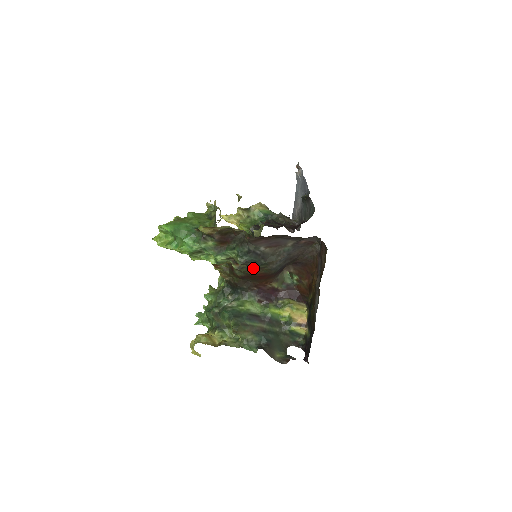
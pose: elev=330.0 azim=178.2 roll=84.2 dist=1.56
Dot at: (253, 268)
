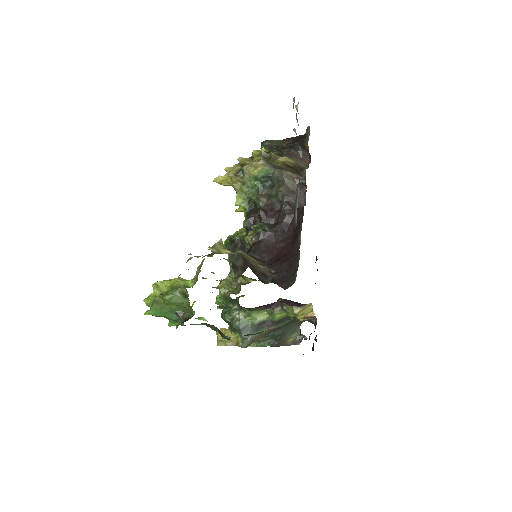
Dot at: occluded
